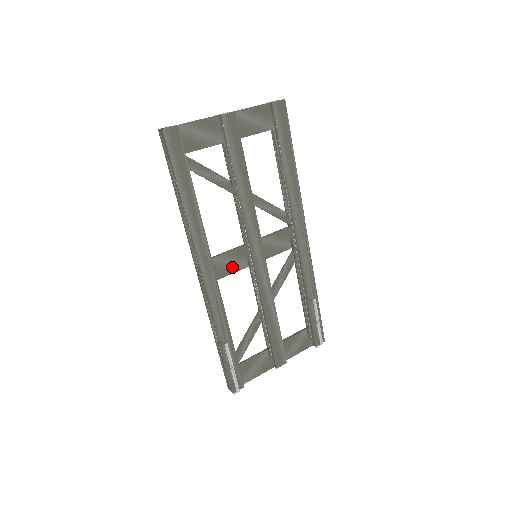
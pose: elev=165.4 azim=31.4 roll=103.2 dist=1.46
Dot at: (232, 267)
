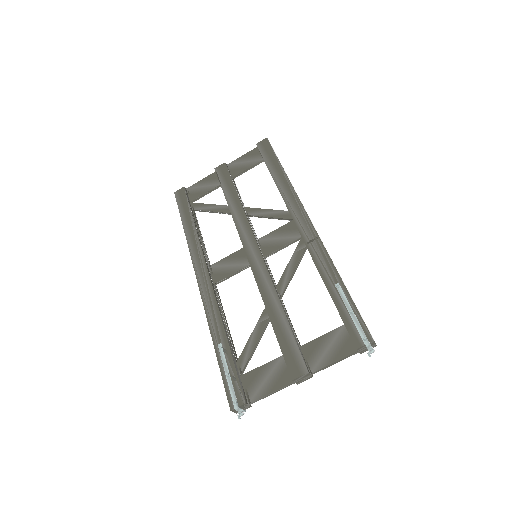
Dot at: (230, 270)
